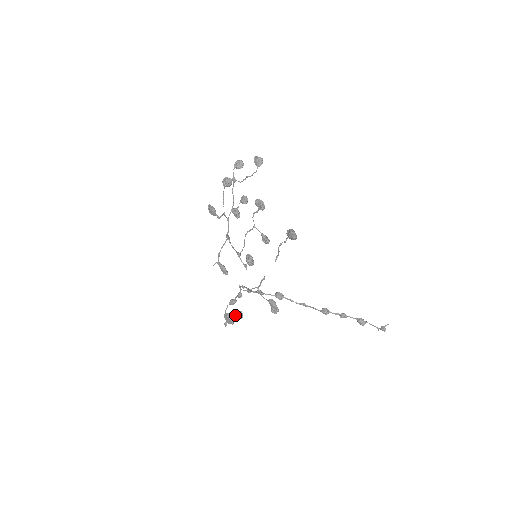
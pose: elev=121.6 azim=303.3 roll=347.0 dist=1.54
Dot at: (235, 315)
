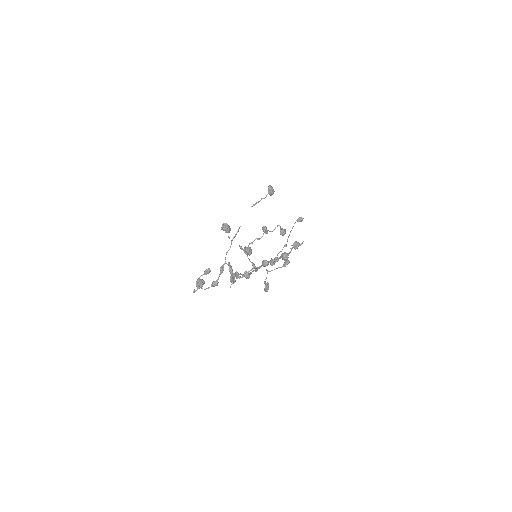
Dot at: (205, 272)
